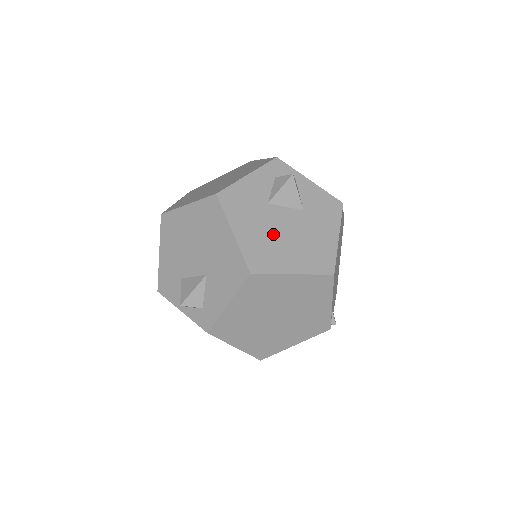
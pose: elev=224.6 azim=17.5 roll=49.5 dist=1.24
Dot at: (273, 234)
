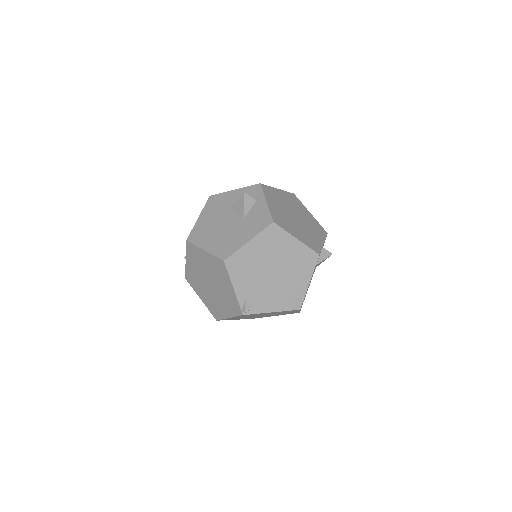
Dot at: (215, 225)
